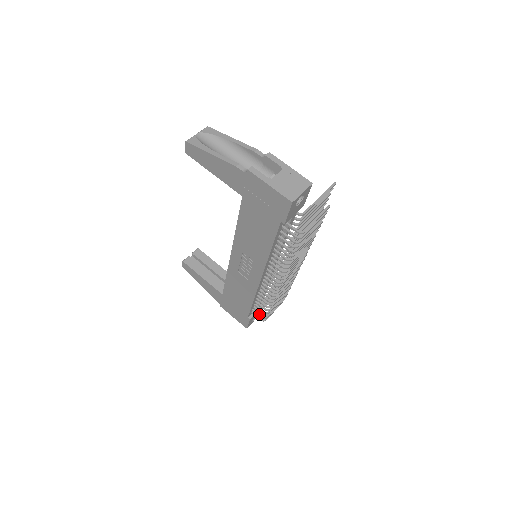
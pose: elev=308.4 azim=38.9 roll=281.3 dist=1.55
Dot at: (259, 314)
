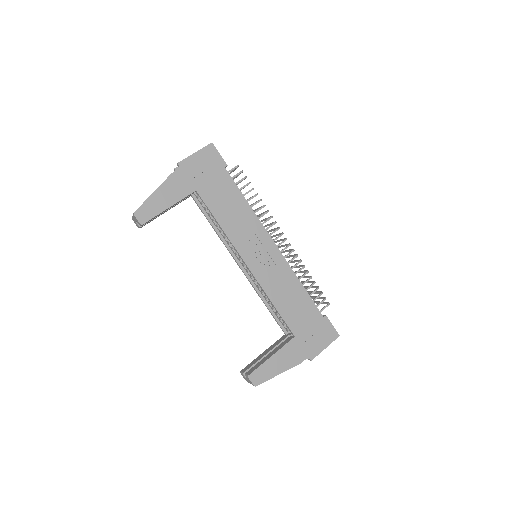
Dot at: (320, 302)
